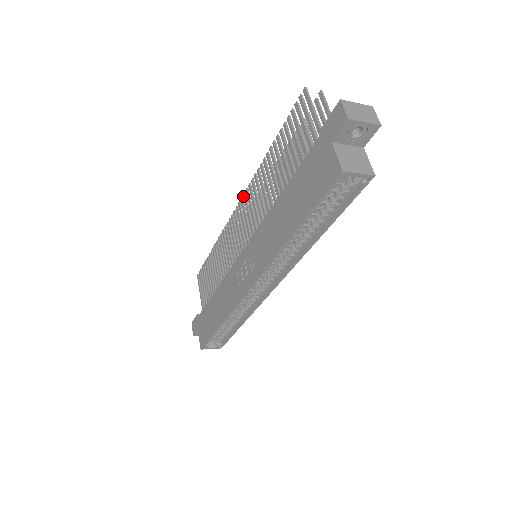
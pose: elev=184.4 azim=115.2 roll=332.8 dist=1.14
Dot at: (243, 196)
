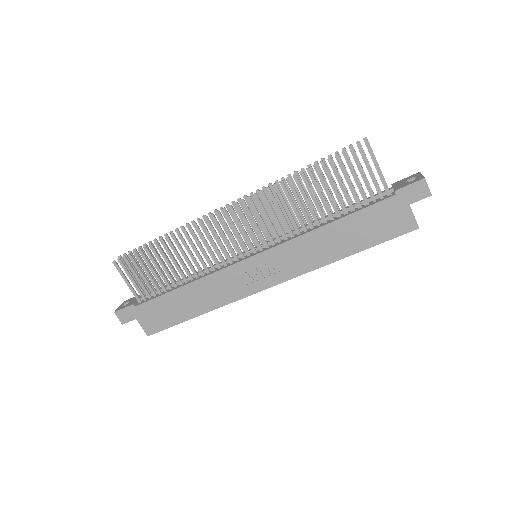
Dot at: (242, 203)
